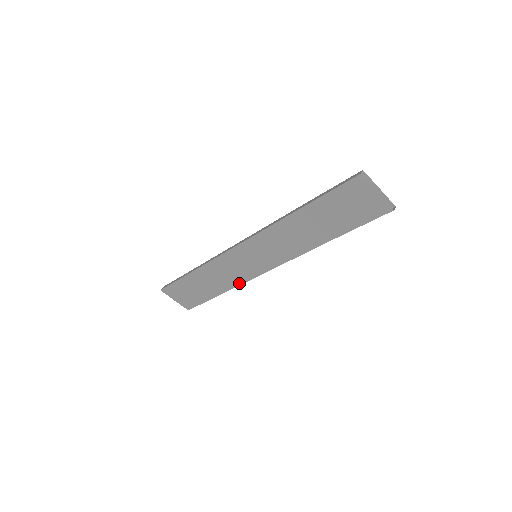
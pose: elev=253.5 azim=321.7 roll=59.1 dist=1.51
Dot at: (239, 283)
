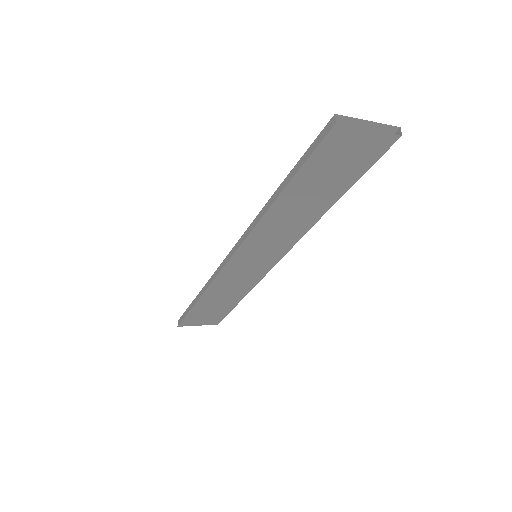
Dot at: (254, 284)
